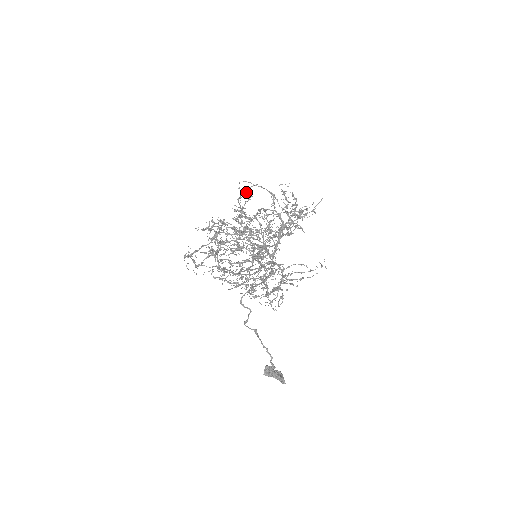
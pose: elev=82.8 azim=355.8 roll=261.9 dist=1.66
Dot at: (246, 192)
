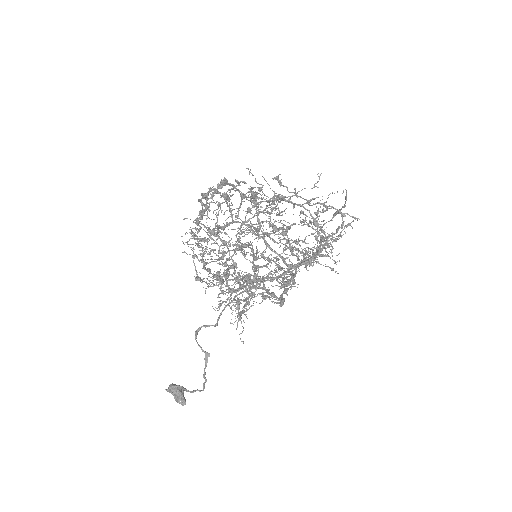
Dot at: (344, 216)
